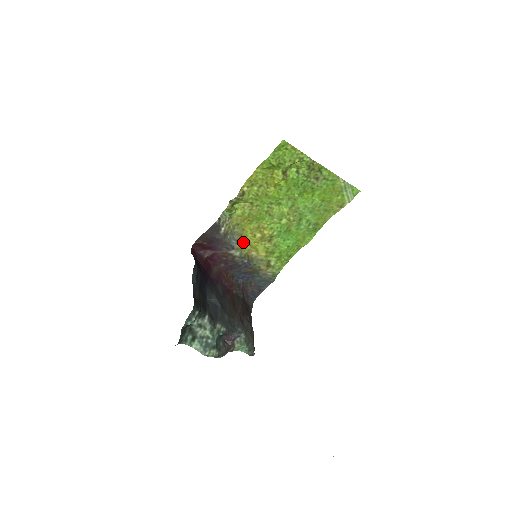
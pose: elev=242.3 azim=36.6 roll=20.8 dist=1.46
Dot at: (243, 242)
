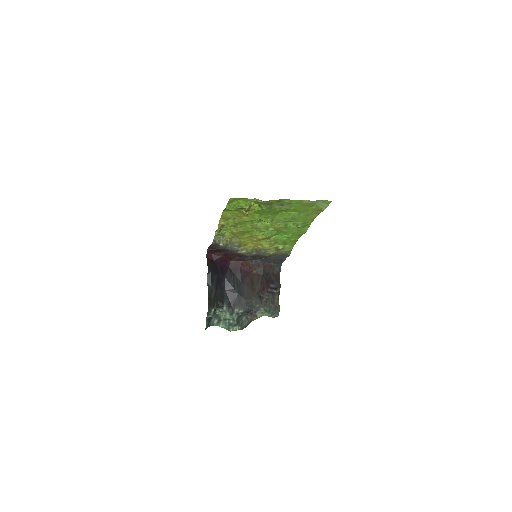
Dot at: (245, 244)
